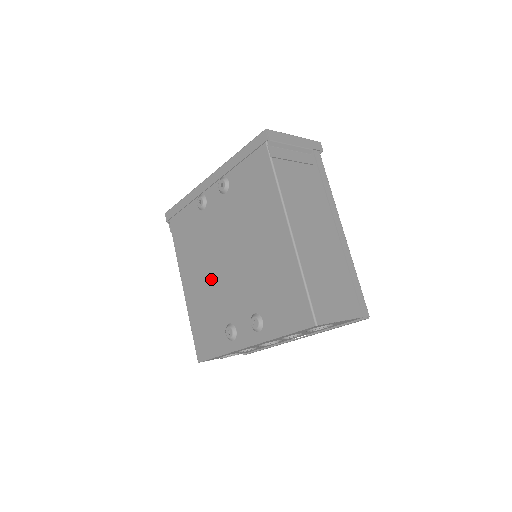
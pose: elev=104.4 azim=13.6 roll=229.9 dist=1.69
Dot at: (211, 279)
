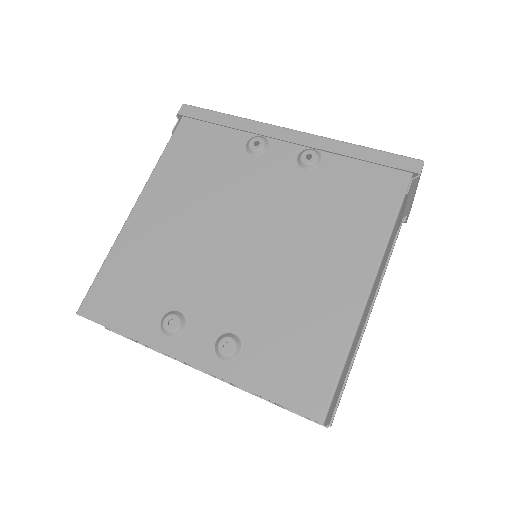
Dot at: (194, 238)
